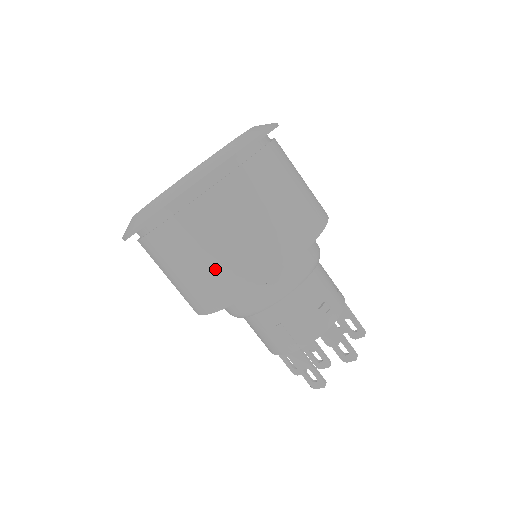
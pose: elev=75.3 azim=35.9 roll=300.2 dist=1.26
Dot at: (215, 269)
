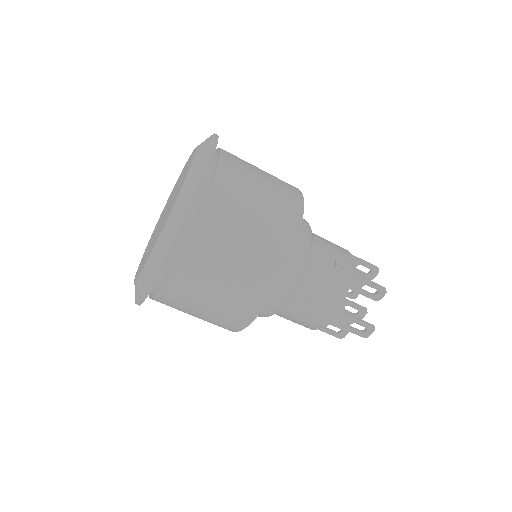
Dot at: (238, 279)
